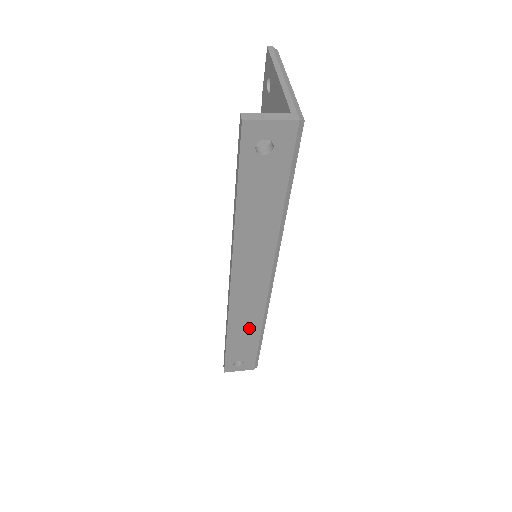
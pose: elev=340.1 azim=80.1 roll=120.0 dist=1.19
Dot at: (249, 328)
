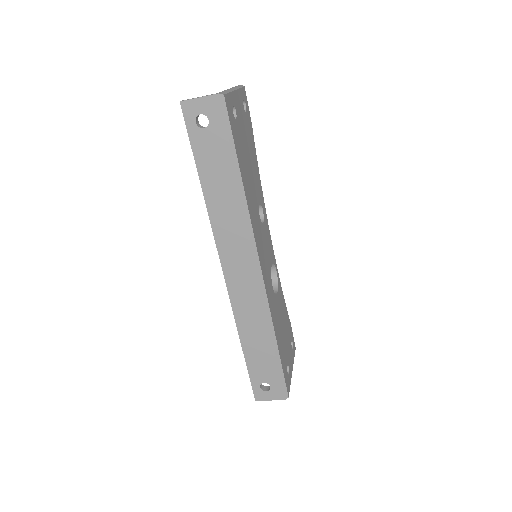
Dot at: (258, 331)
